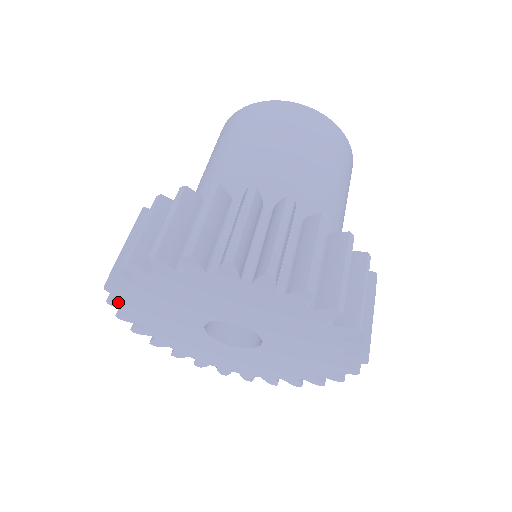
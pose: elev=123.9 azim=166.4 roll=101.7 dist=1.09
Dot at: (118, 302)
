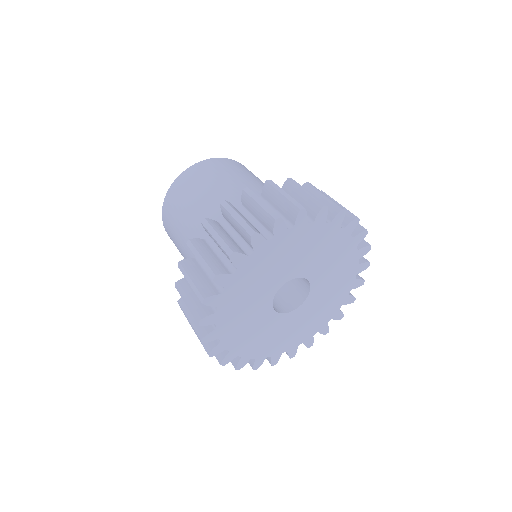
Dot at: (243, 254)
